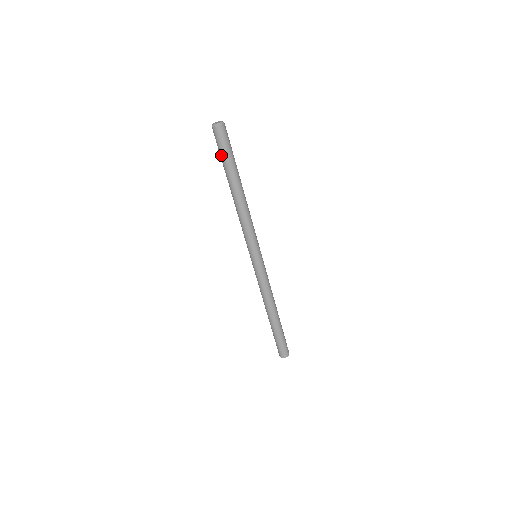
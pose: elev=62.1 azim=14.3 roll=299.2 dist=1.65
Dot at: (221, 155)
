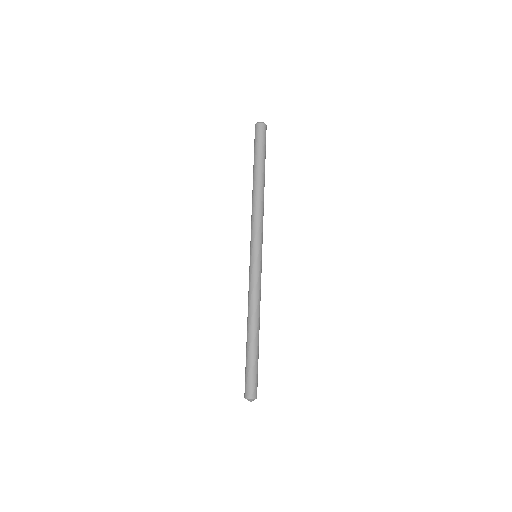
Dot at: (256, 147)
